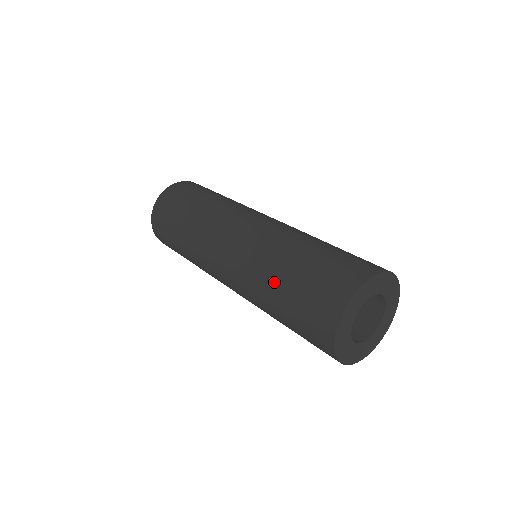
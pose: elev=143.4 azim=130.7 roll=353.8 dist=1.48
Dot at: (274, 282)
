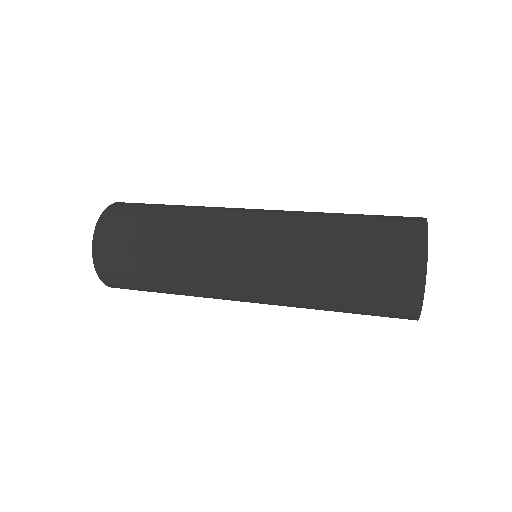
Dot at: (327, 279)
